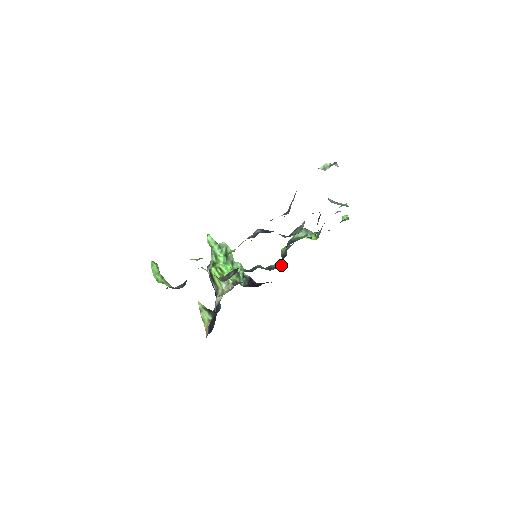
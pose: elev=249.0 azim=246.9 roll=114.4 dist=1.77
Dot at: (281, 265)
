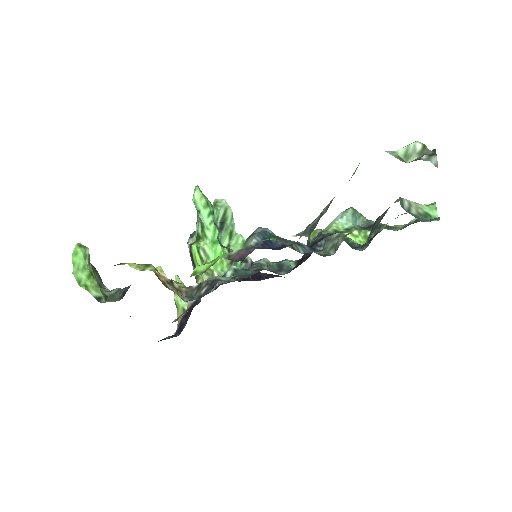
Dot at: occluded
